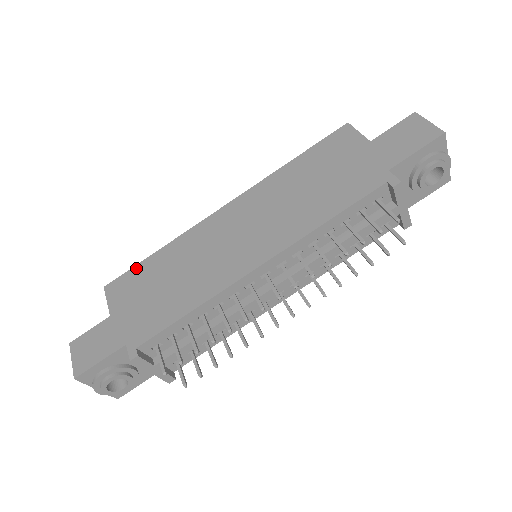
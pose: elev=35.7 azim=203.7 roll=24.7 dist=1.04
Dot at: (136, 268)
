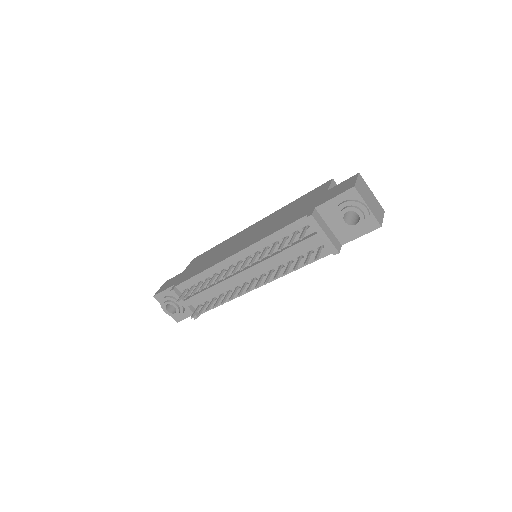
Dot at: (207, 251)
